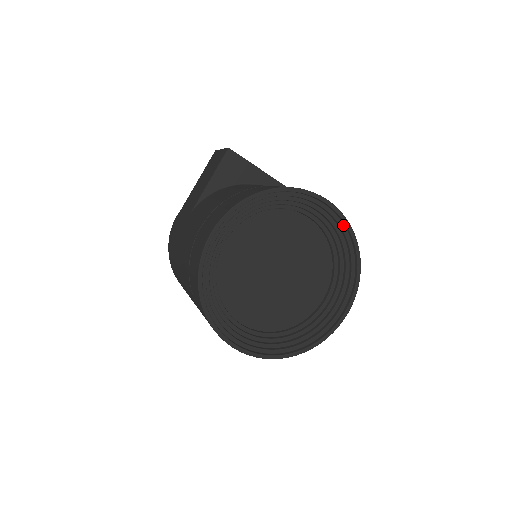
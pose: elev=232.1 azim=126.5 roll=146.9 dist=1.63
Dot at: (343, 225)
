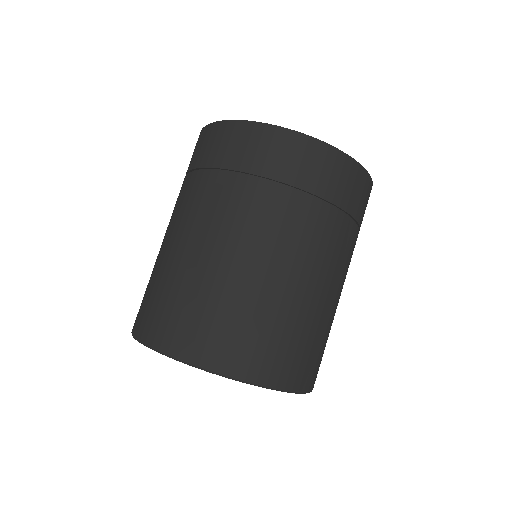
Dot at: occluded
